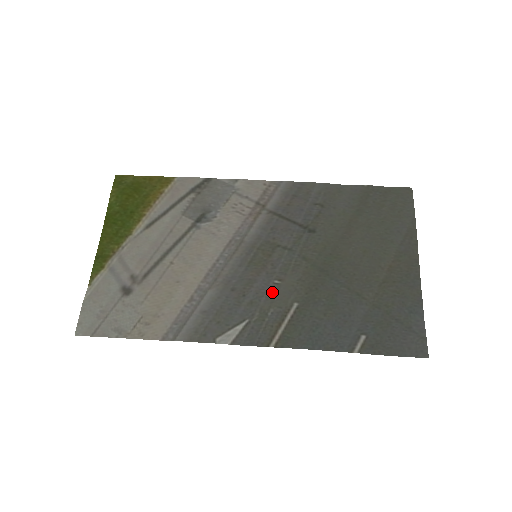
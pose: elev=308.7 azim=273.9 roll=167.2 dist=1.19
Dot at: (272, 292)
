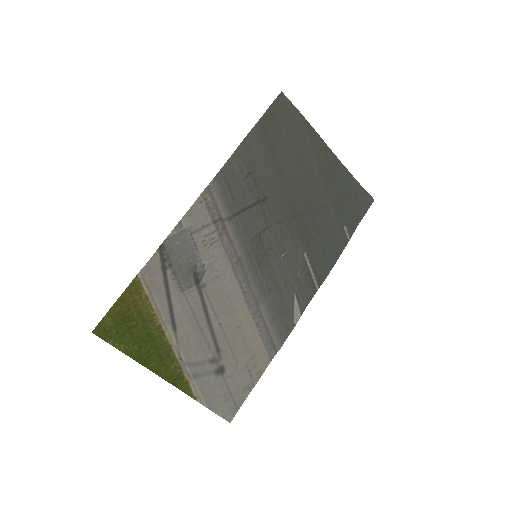
Dot at: (288, 264)
